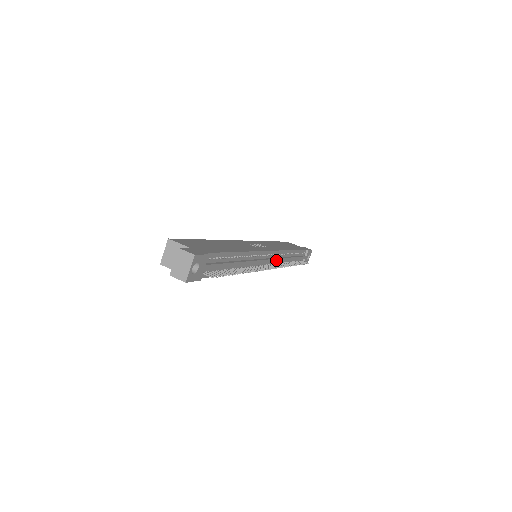
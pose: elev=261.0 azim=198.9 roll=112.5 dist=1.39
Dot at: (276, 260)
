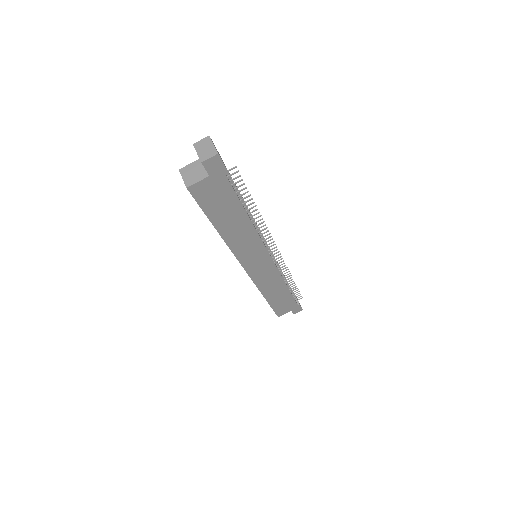
Dot at: occluded
